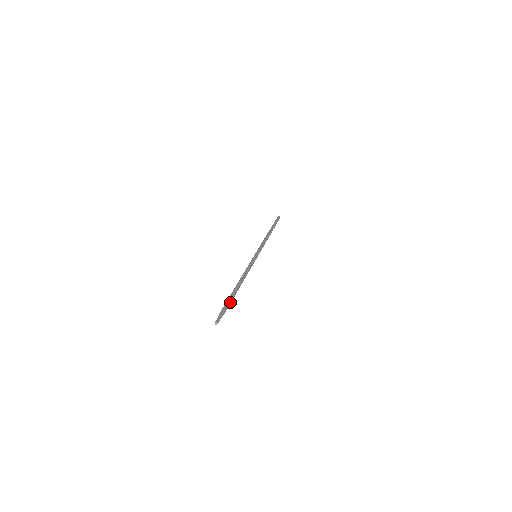
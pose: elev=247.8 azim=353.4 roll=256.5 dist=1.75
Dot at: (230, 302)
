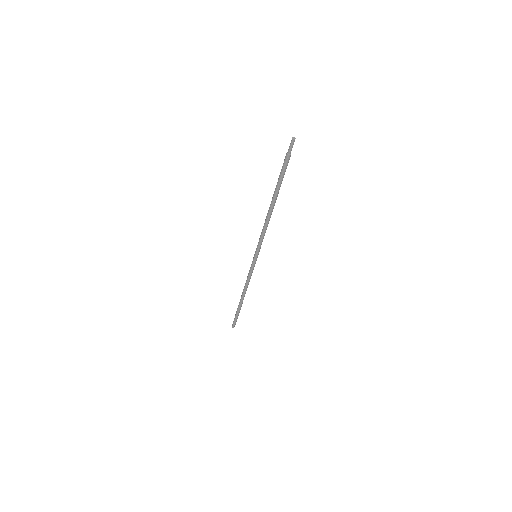
Dot at: (283, 173)
